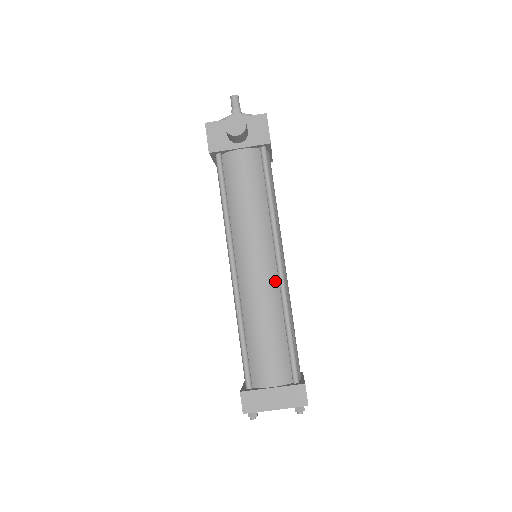
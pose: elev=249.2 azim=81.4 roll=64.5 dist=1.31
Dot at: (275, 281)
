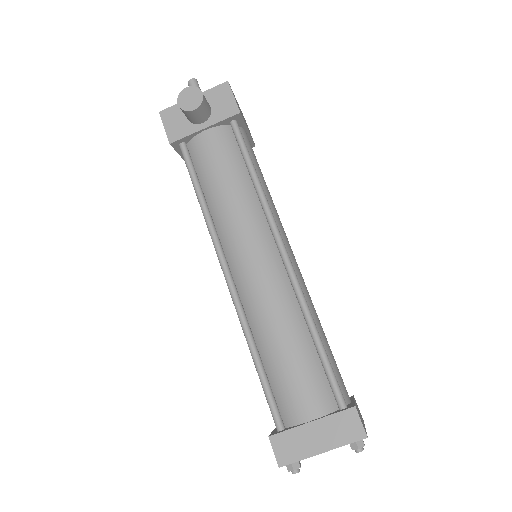
Dot at: (283, 277)
